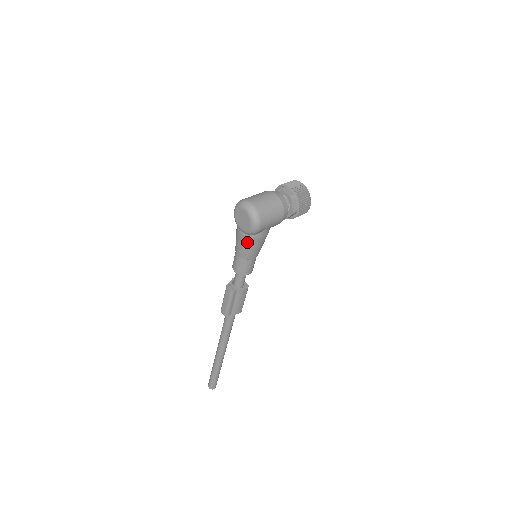
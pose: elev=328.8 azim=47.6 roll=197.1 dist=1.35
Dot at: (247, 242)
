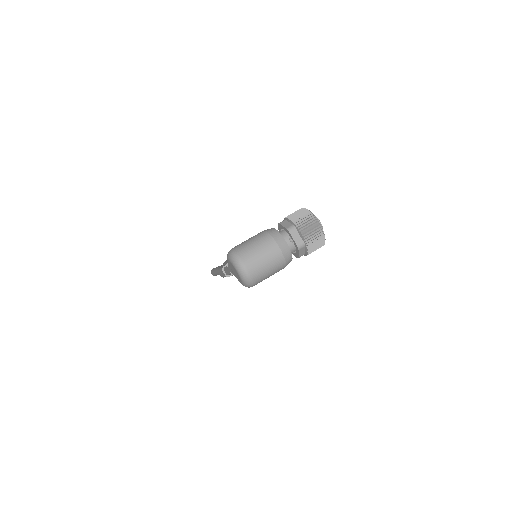
Dot at: occluded
